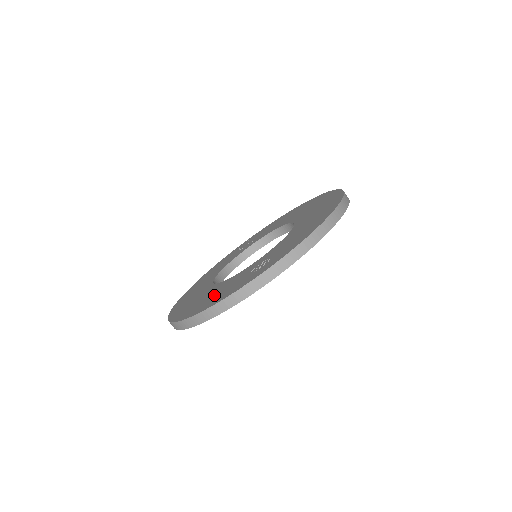
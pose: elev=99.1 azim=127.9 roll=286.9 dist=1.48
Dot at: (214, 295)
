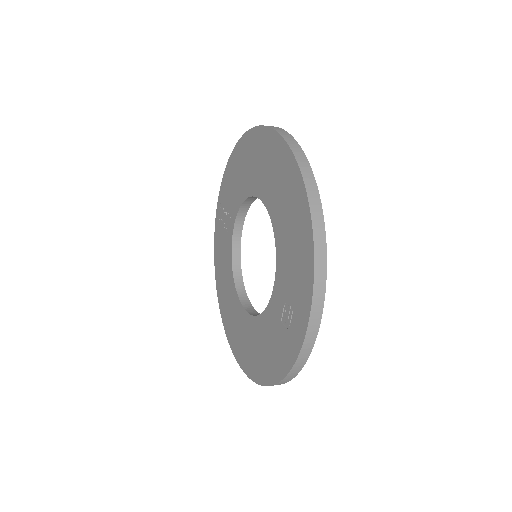
Dot at: (265, 351)
